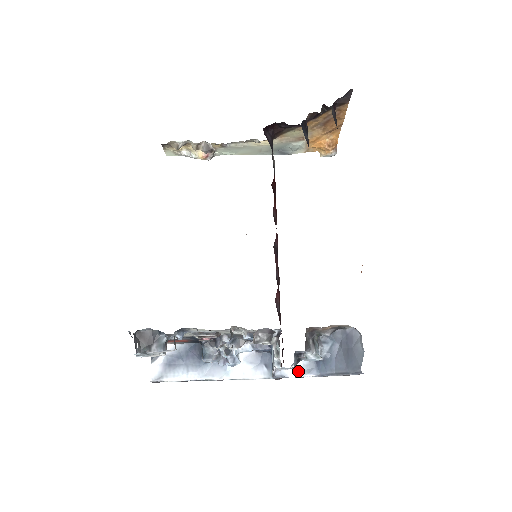
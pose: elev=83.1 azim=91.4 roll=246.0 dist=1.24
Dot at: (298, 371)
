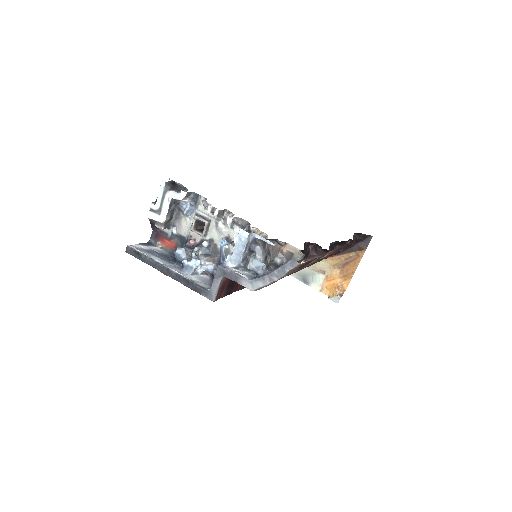
Dot at: (239, 272)
